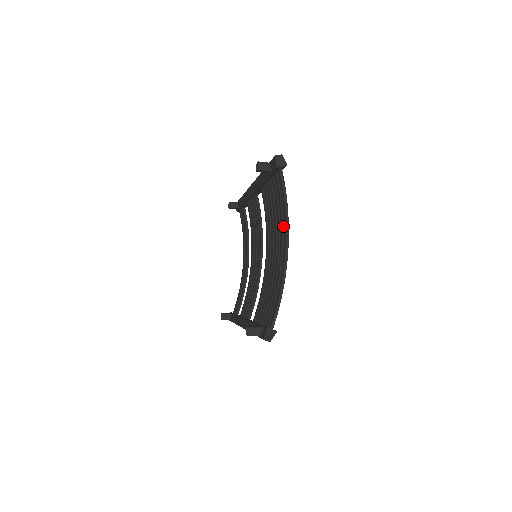
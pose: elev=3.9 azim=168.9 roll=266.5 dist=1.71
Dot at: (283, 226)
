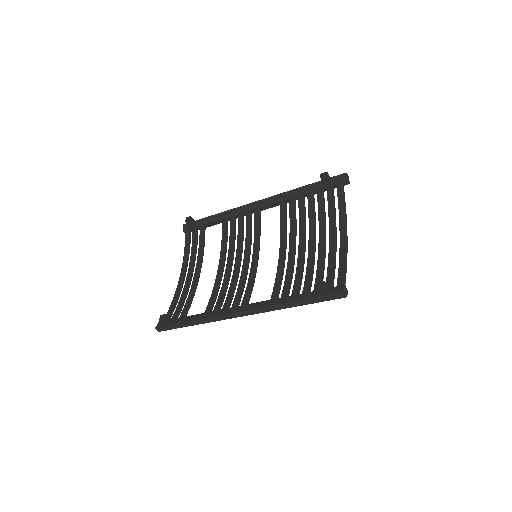
Dot at: occluded
